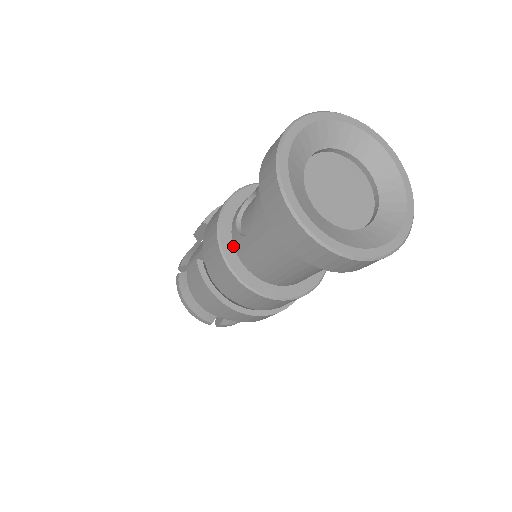
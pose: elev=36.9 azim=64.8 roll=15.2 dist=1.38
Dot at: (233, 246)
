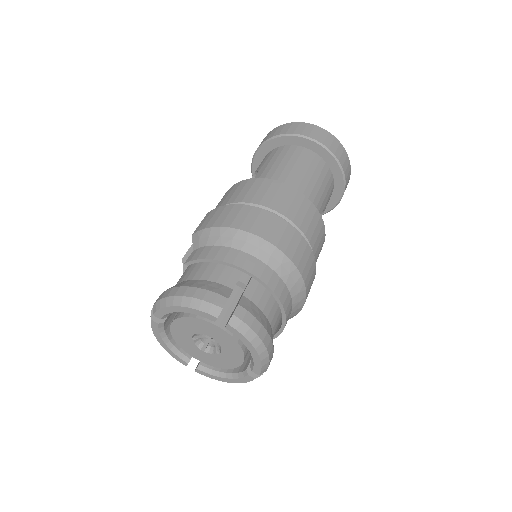
Dot at: occluded
